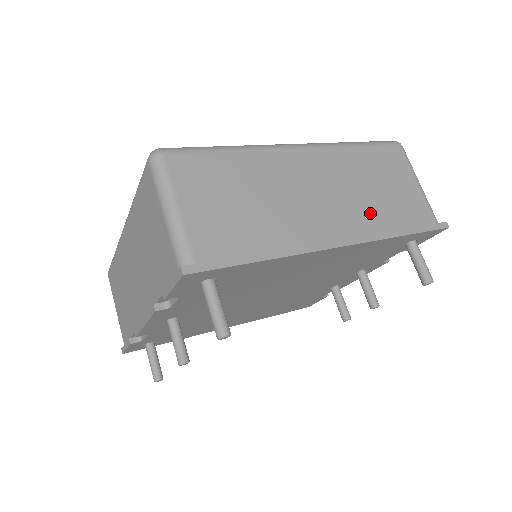
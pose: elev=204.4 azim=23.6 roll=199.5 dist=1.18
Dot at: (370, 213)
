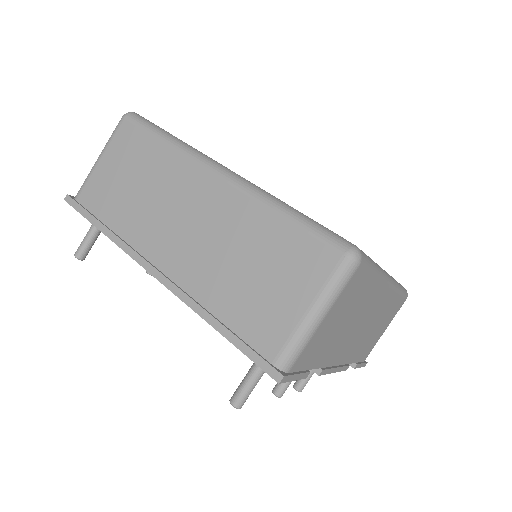
Dot at: (212, 280)
